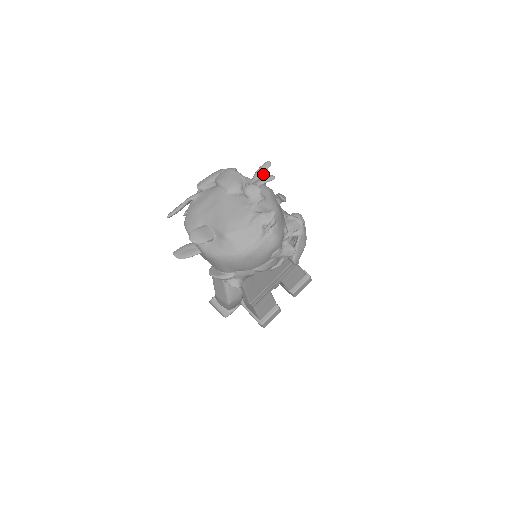
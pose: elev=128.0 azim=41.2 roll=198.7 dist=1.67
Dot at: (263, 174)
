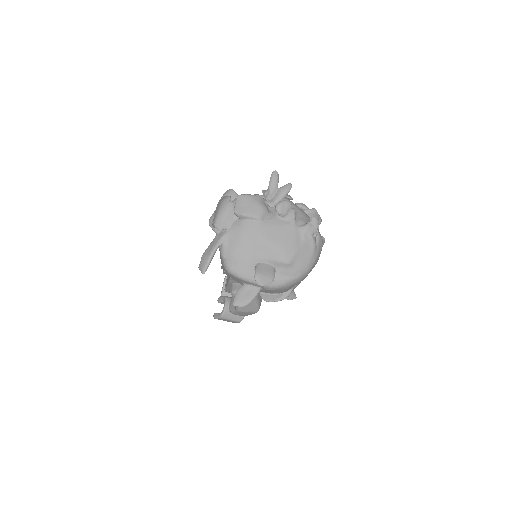
Dot at: (277, 186)
